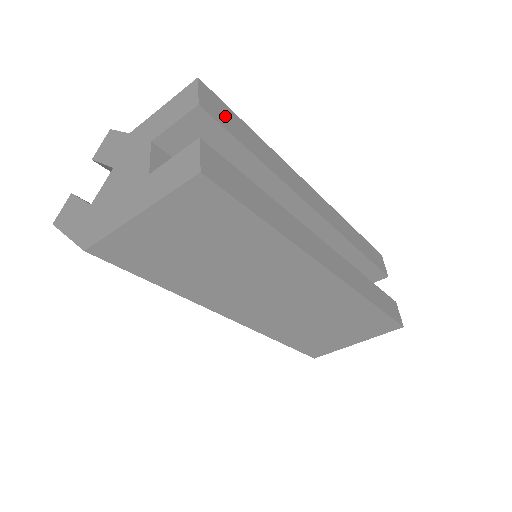
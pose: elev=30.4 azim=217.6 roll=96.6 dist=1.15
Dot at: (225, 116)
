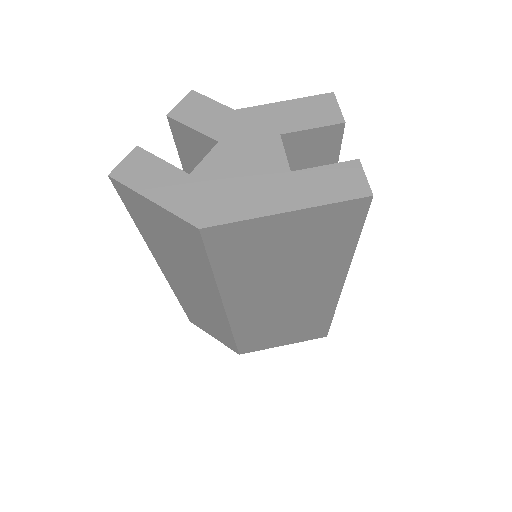
Dot at: occluded
